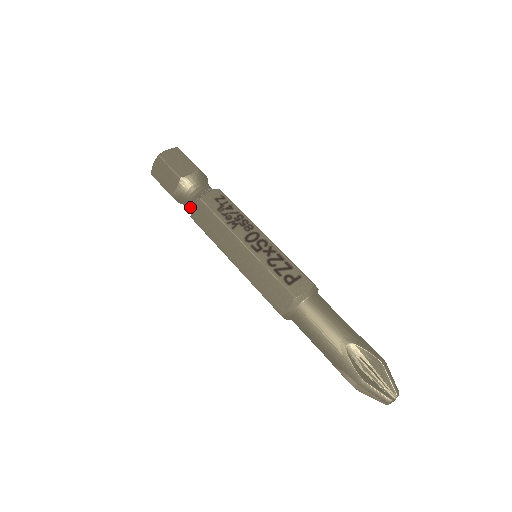
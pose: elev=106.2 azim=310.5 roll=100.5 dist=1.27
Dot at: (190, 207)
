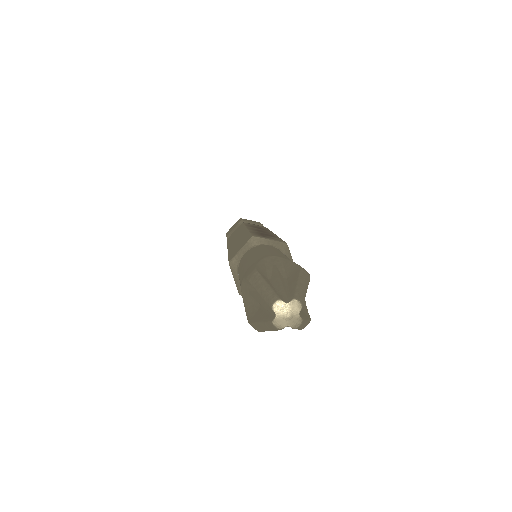
Dot at: occluded
